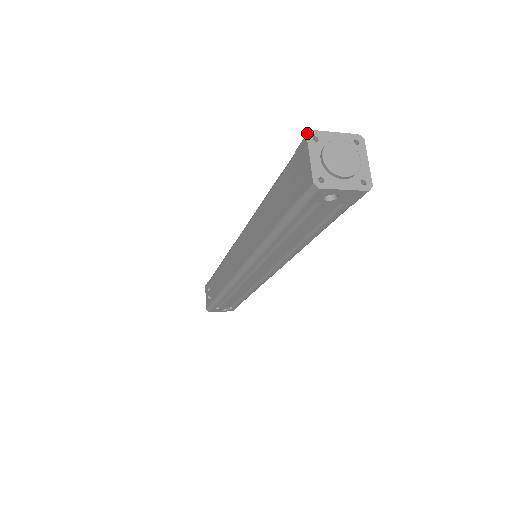
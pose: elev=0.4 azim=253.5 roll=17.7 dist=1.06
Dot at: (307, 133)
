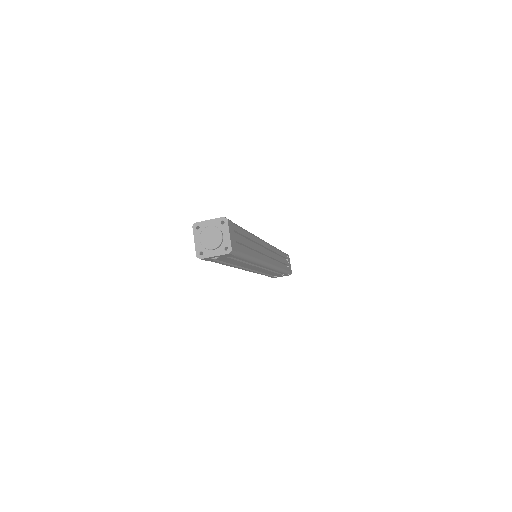
Dot at: (193, 225)
